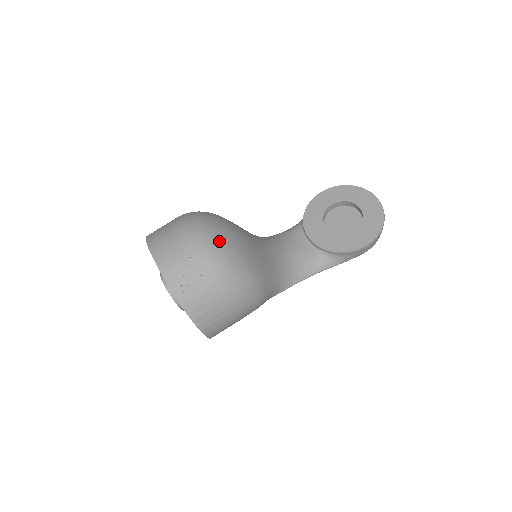
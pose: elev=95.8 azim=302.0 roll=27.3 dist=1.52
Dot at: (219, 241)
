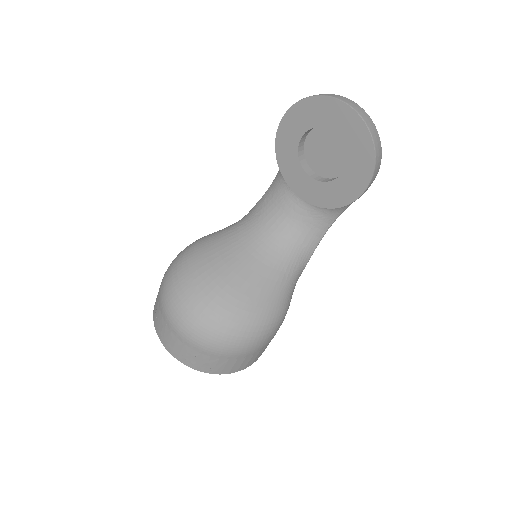
Dot at: (203, 323)
